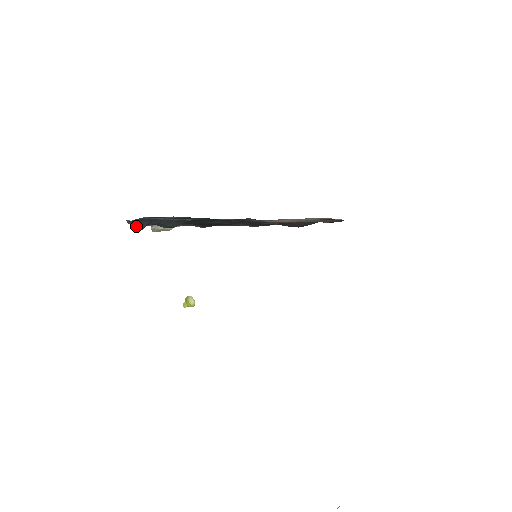
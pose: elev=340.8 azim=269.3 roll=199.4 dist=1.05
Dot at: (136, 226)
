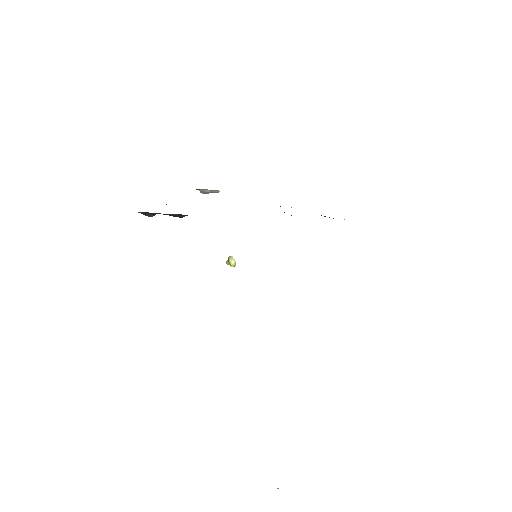
Dot at: (145, 215)
